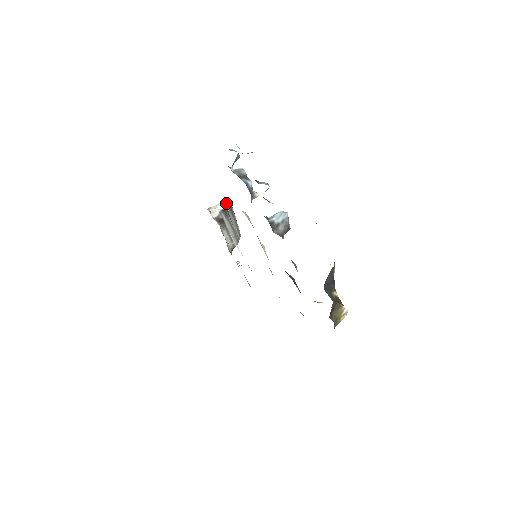
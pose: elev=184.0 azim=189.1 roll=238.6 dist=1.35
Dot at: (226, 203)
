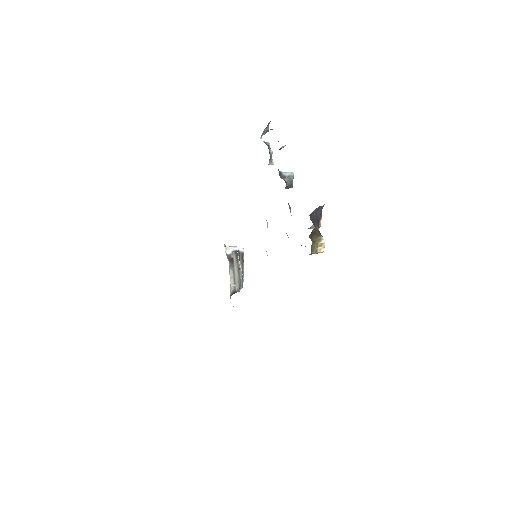
Dot at: (240, 249)
